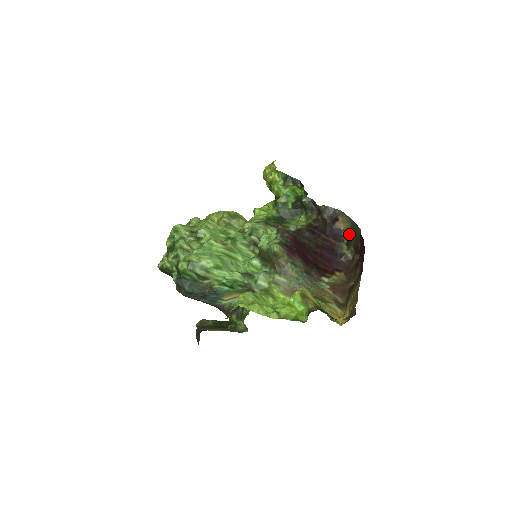
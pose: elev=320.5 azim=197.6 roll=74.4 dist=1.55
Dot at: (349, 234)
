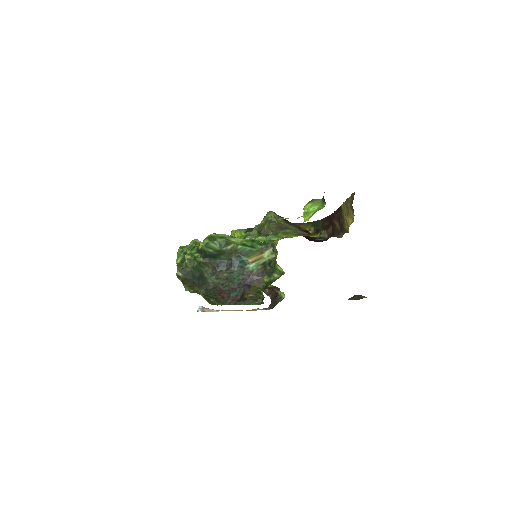
Dot at: (314, 229)
